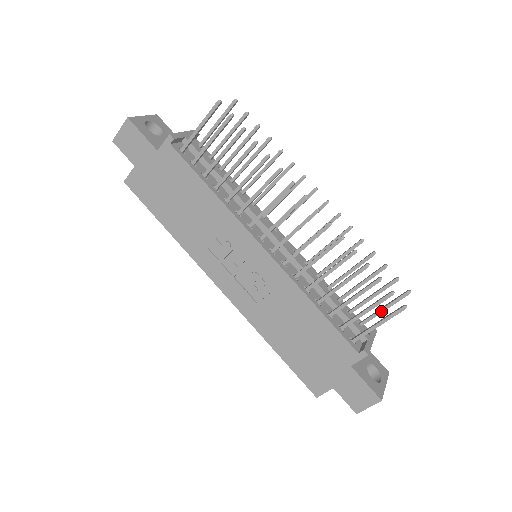
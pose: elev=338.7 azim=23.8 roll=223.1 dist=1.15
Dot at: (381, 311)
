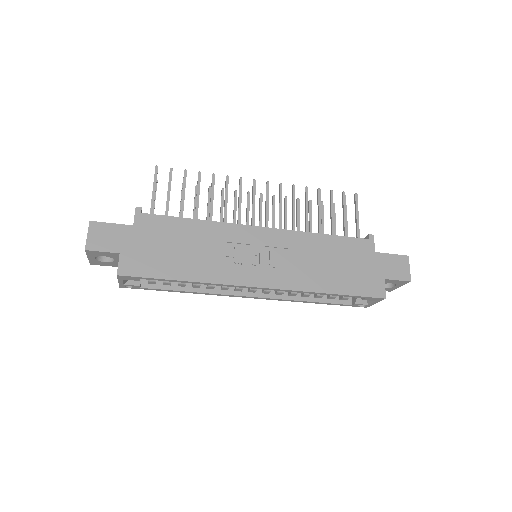
Dot at: (347, 229)
